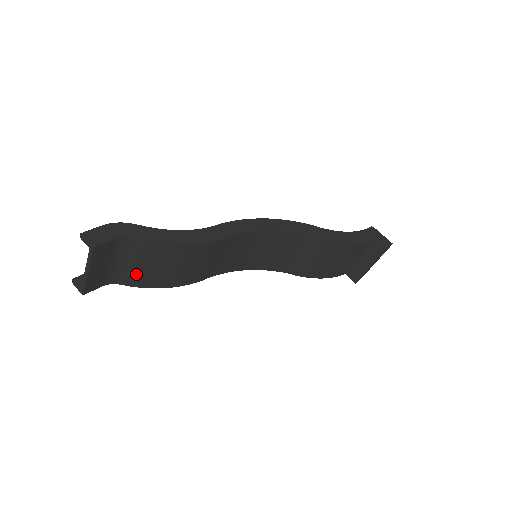
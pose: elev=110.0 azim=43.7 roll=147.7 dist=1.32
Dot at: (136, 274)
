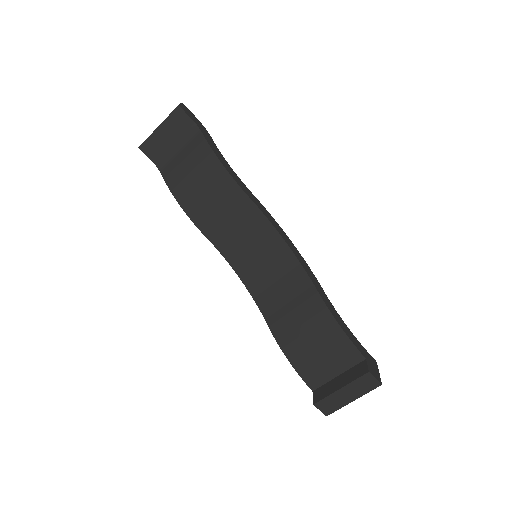
Dot at: (176, 169)
